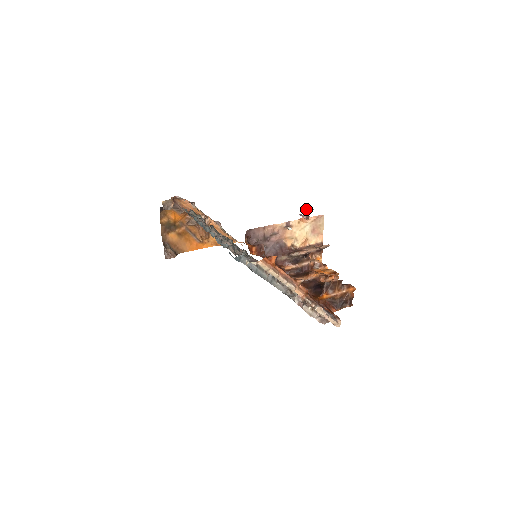
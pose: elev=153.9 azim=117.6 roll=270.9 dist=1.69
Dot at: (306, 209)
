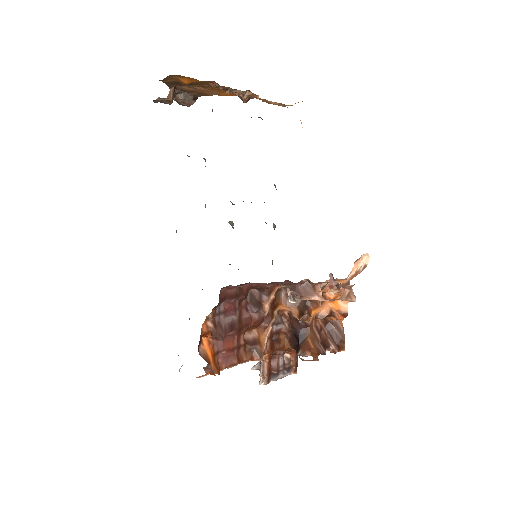
Dot at: (355, 261)
